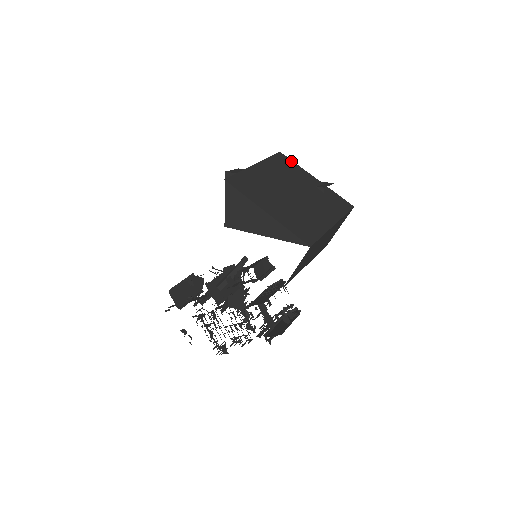
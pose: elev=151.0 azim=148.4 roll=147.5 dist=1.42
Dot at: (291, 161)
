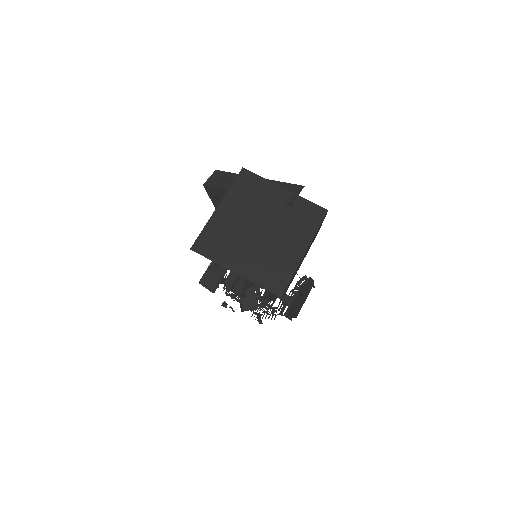
Dot at: (256, 176)
